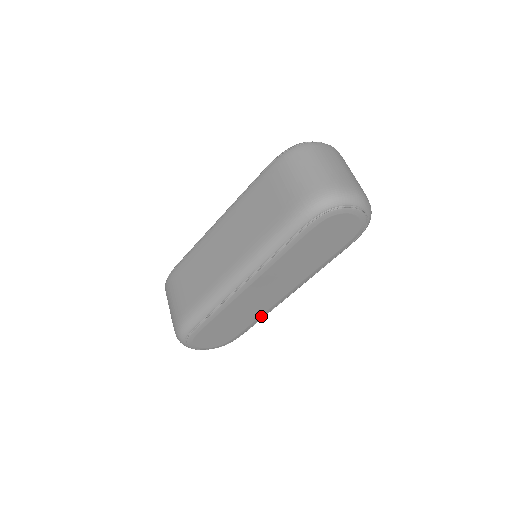
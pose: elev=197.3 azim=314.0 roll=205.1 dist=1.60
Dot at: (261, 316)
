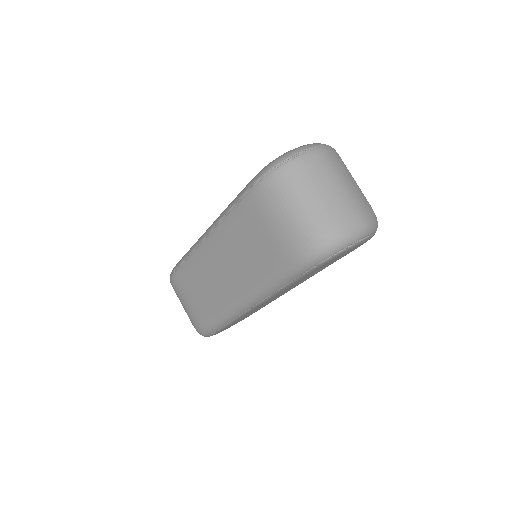
Dot at: (275, 299)
